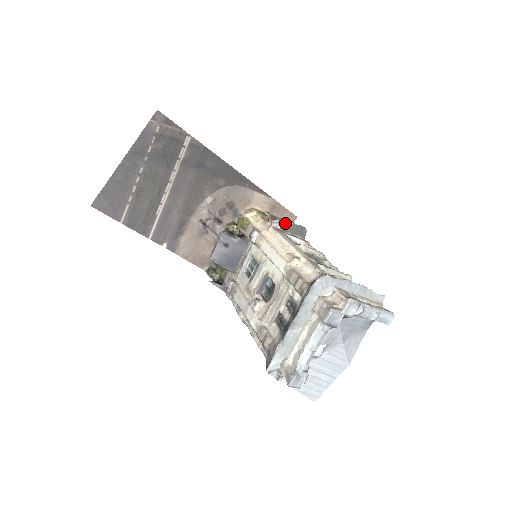
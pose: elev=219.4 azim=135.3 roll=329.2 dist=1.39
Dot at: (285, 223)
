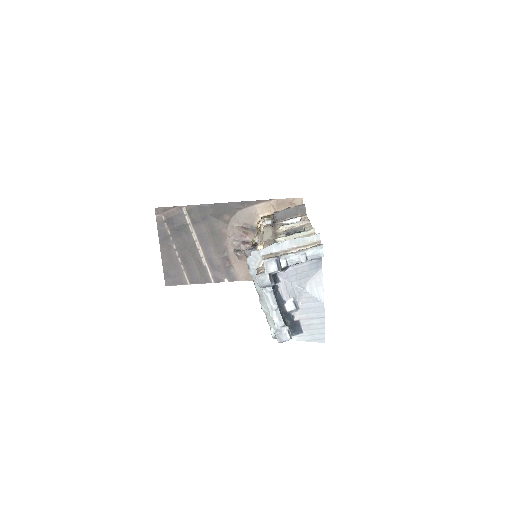
Dot at: (282, 213)
